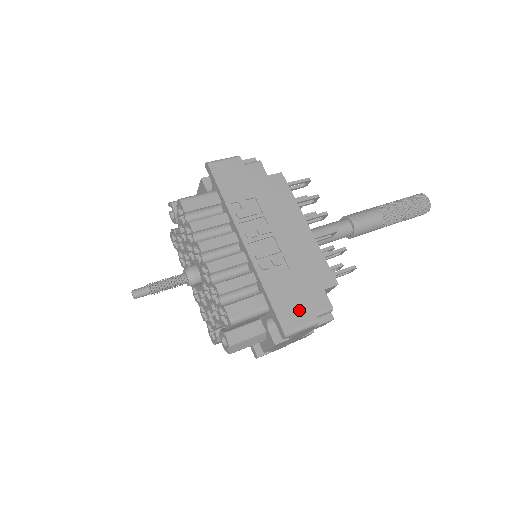
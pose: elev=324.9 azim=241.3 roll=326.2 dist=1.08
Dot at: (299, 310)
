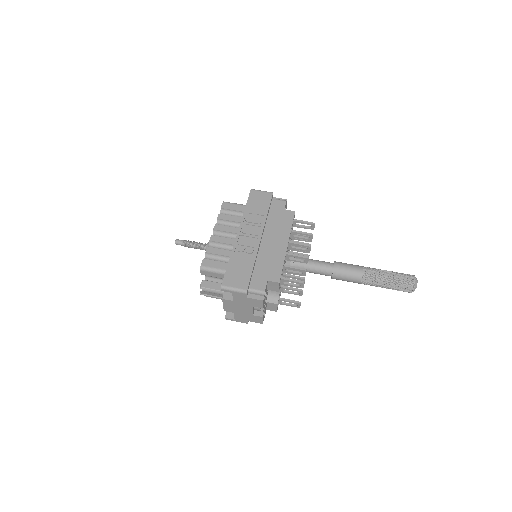
Dot at: (240, 280)
